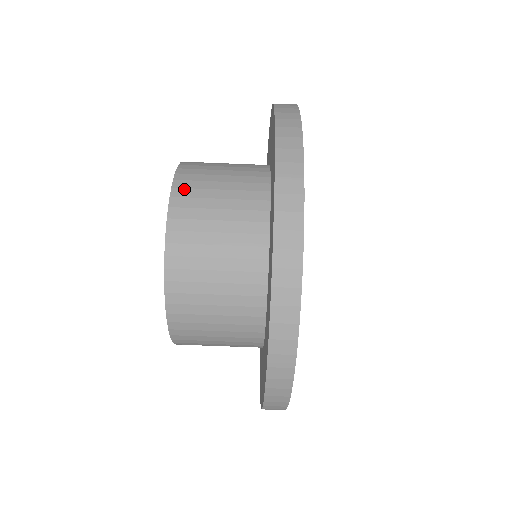
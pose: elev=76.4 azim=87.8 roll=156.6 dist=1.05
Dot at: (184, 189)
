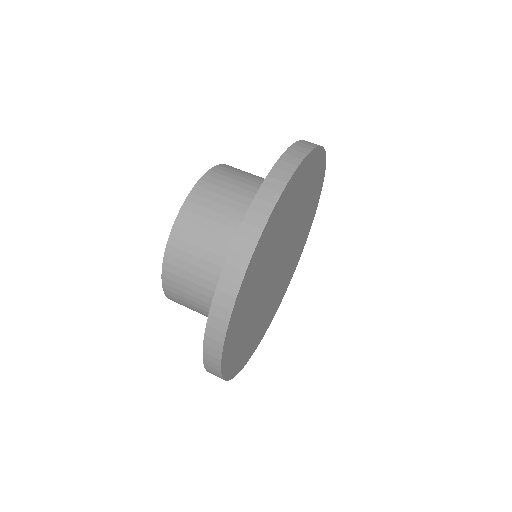
Dot at: occluded
